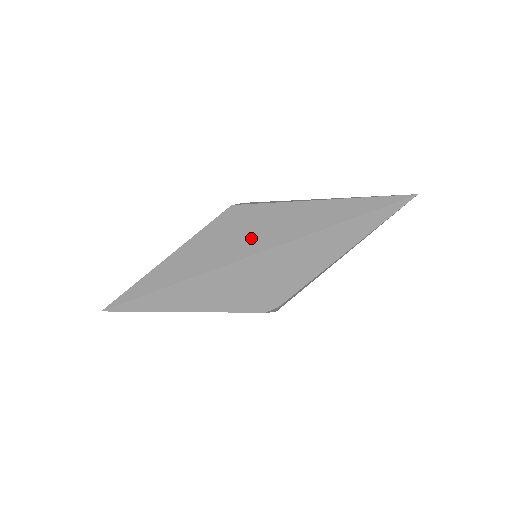
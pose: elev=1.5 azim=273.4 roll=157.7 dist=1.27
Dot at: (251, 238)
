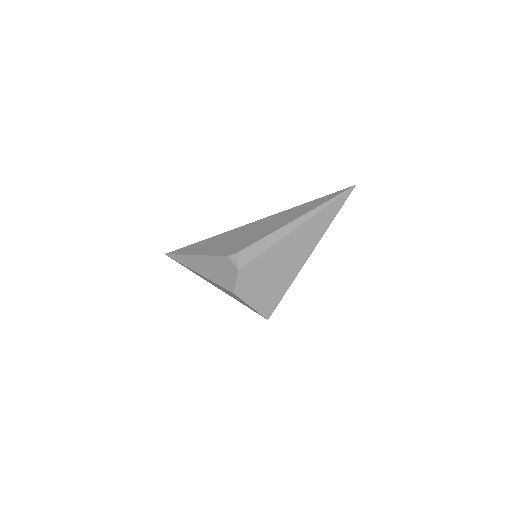
Dot at: occluded
